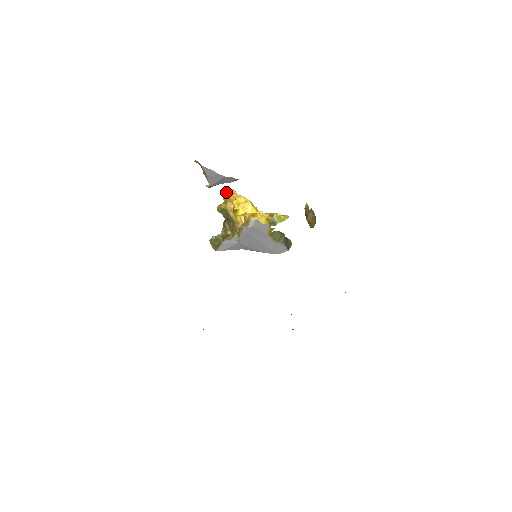
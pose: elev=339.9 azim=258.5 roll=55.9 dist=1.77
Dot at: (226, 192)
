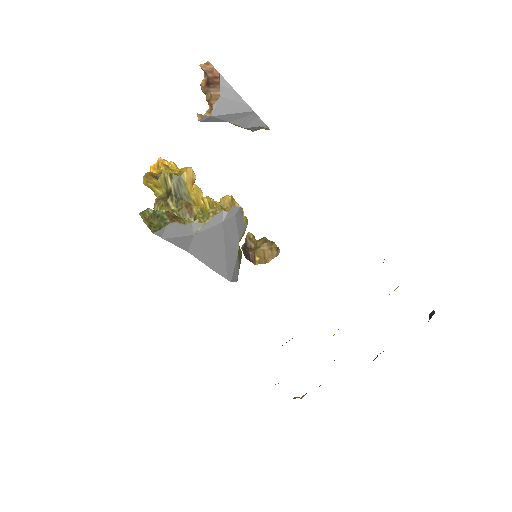
Dot at: (164, 159)
